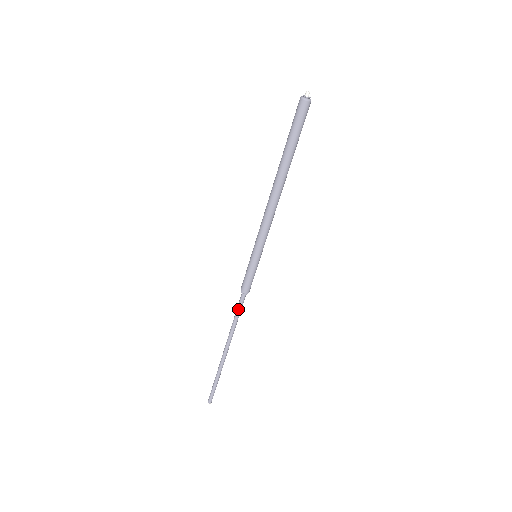
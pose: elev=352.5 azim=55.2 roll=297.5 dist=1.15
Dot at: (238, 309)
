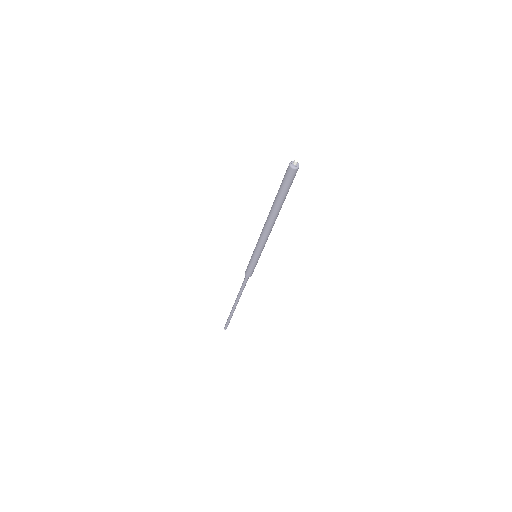
Dot at: (245, 285)
